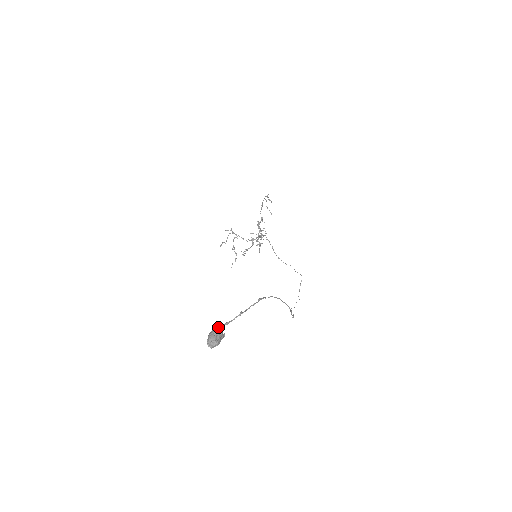
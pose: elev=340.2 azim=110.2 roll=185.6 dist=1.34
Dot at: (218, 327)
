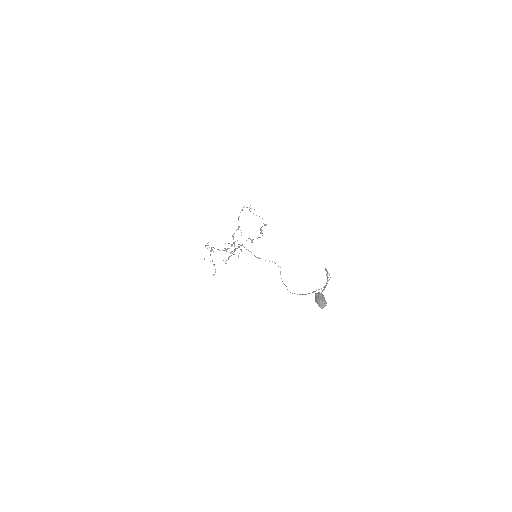
Dot at: (321, 292)
